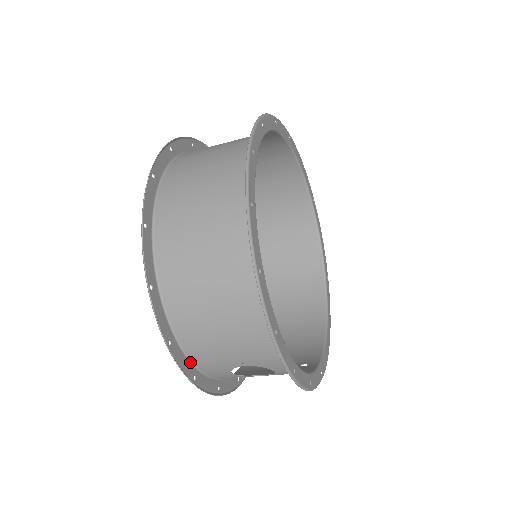
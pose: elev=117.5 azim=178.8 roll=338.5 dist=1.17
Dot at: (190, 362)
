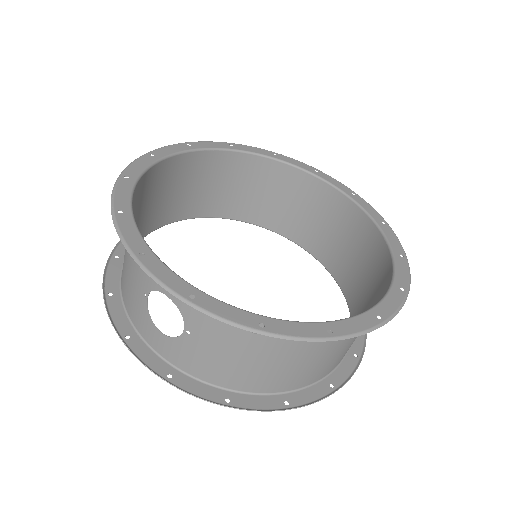
Dot at: (131, 322)
